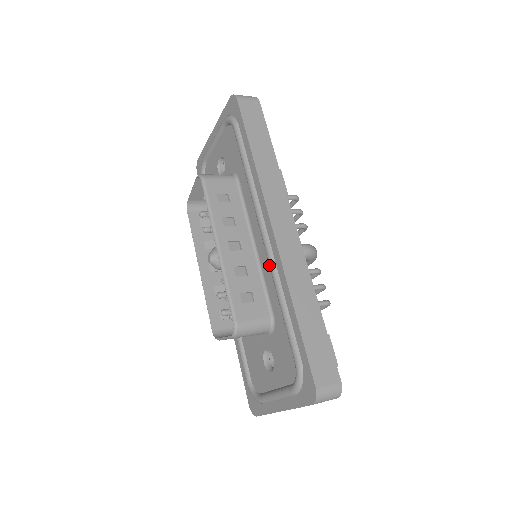
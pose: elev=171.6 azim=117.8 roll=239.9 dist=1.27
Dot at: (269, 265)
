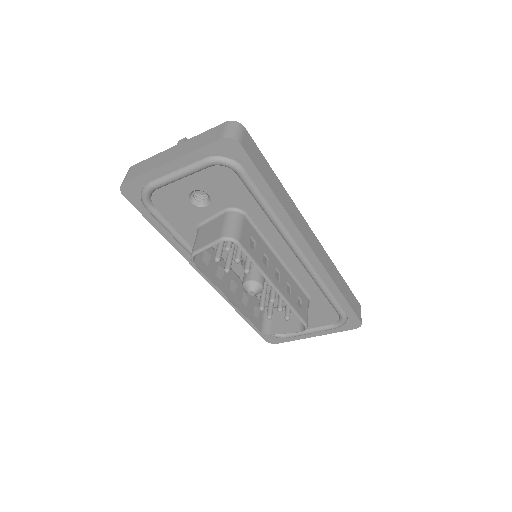
Dot at: (310, 274)
